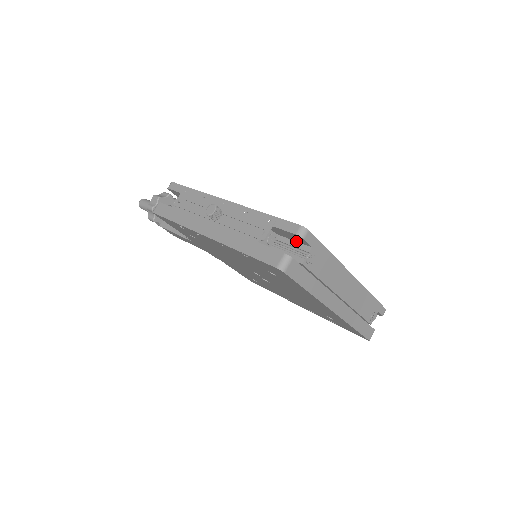
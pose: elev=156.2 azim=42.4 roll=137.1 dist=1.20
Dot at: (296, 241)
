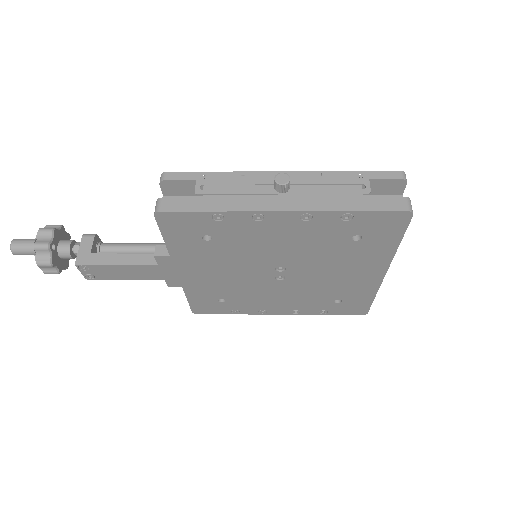
Dot at: (381, 194)
